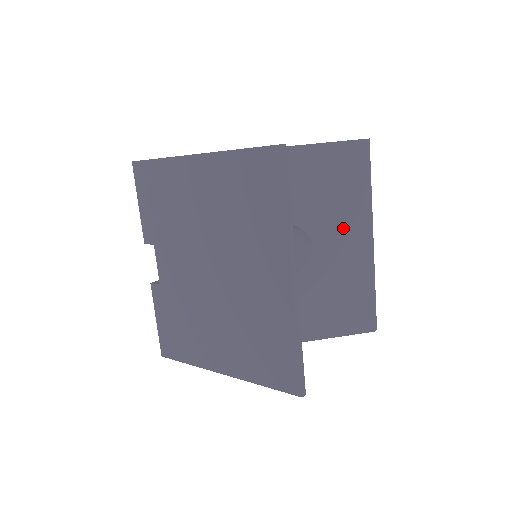
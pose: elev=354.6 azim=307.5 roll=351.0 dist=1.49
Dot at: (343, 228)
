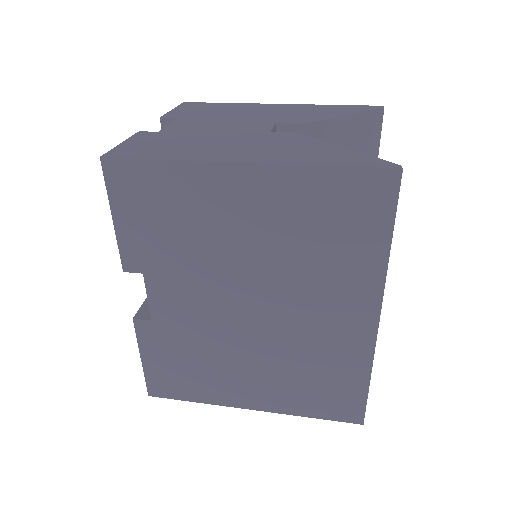
Dot at: occluded
